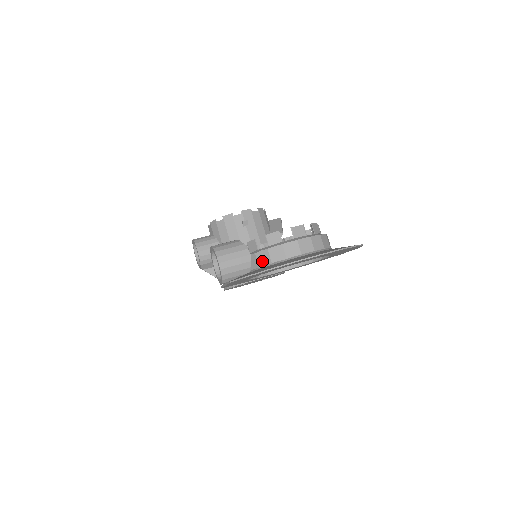
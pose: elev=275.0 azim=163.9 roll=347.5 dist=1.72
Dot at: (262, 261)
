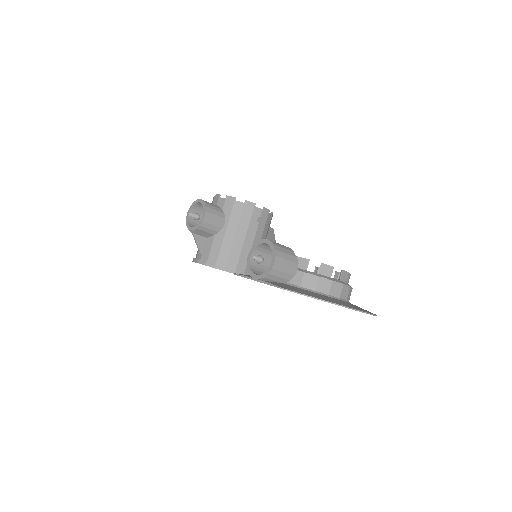
Dot at: (307, 283)
